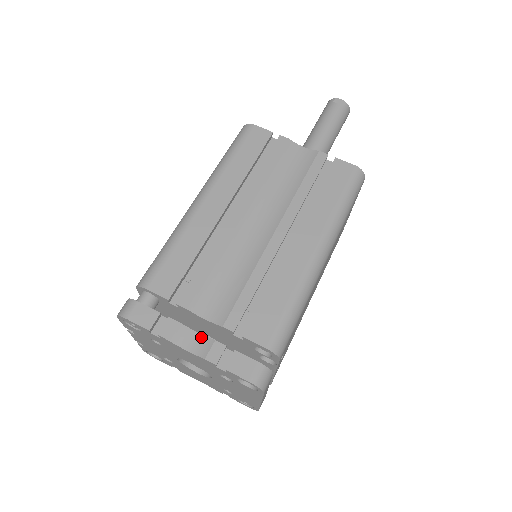
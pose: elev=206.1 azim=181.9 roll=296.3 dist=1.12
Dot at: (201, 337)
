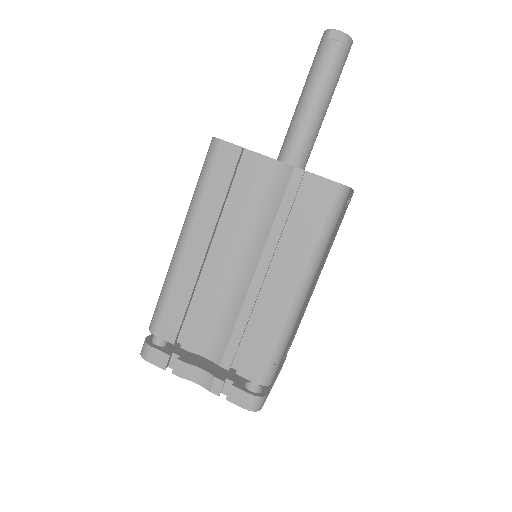
Dot at: (205, 373)
